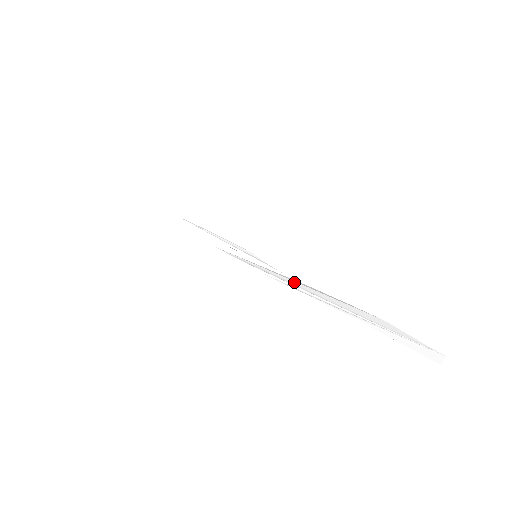
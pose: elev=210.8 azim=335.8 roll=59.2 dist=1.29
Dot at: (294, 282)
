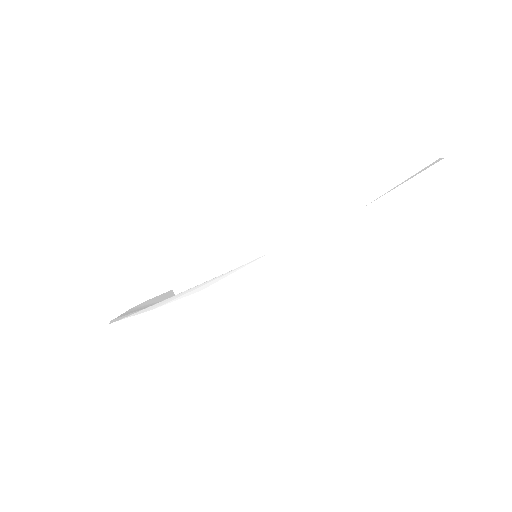
Dot at: (313, 228)
